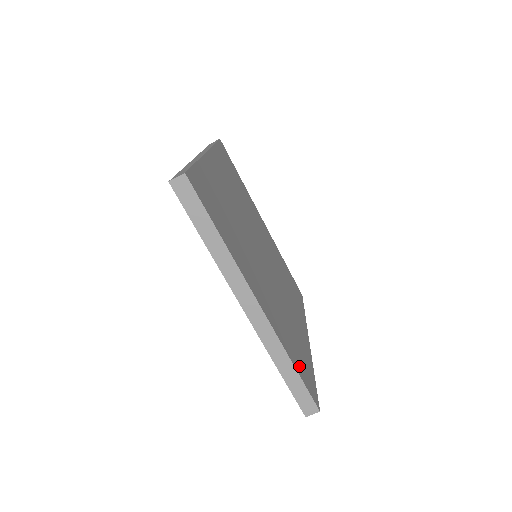
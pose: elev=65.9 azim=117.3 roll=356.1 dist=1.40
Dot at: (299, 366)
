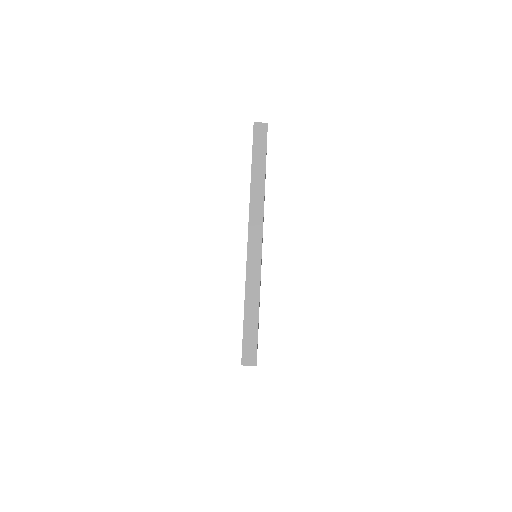
Dot at: occluded
